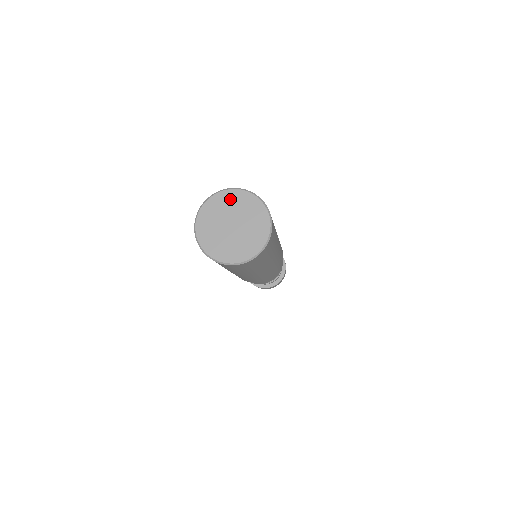
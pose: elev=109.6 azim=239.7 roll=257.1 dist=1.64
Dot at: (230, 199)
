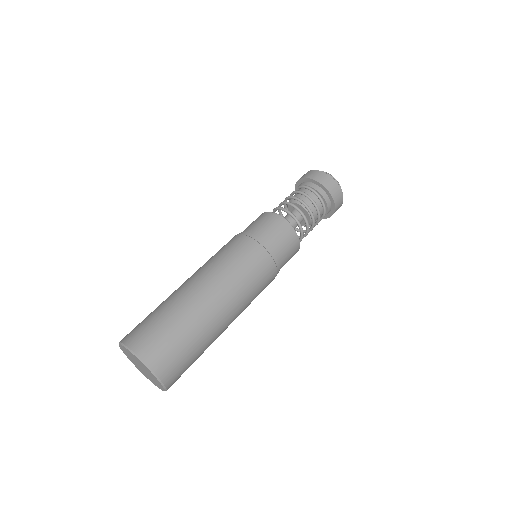
Dot at: (136, 358)
